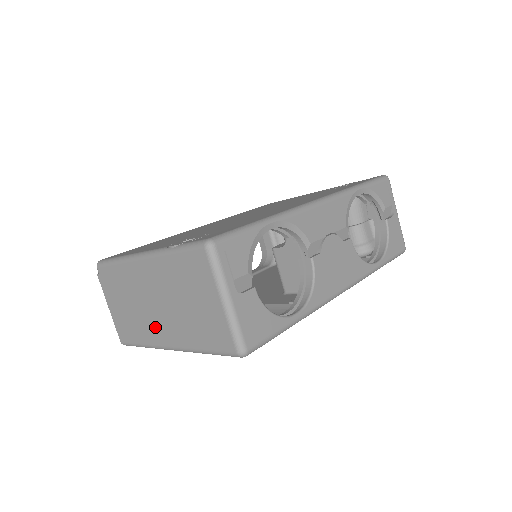
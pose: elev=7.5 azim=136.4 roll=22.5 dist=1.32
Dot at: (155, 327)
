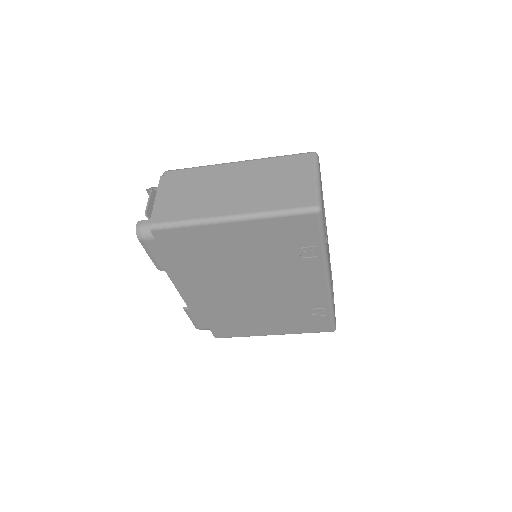
Dot at: (220, 203)
